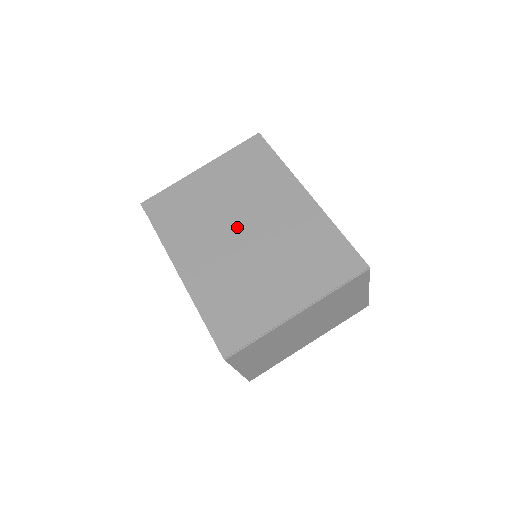
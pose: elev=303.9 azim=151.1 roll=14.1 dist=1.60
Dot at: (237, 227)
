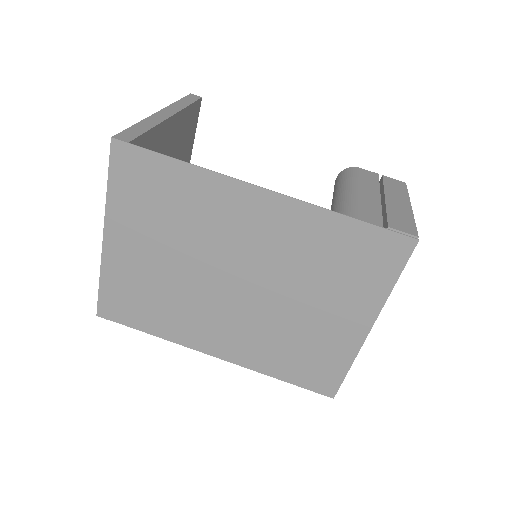
Dot at: (223, 282)
